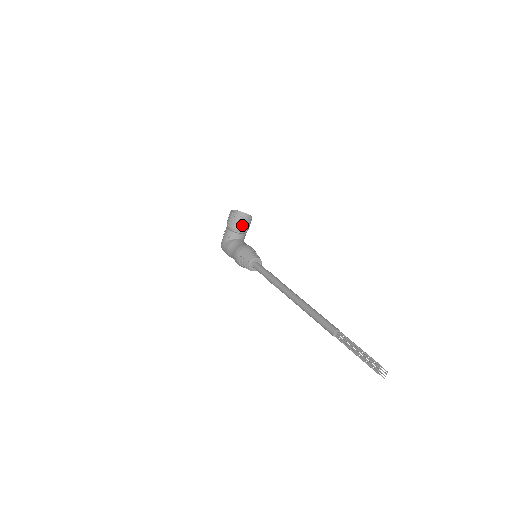
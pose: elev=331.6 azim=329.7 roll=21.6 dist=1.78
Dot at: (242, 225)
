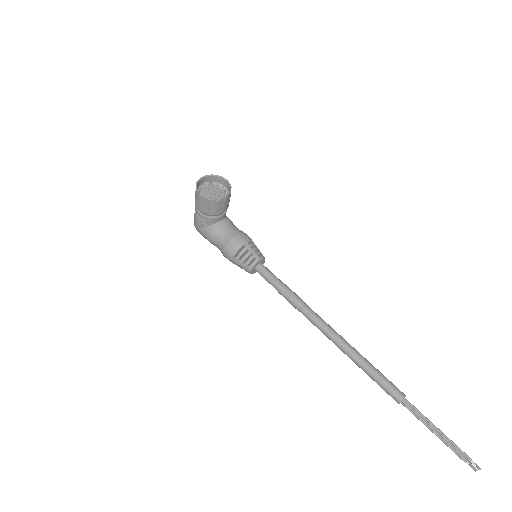
Dot at: (221, 208)
